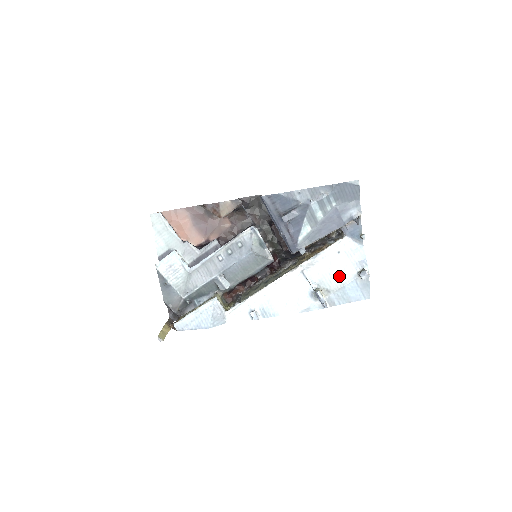
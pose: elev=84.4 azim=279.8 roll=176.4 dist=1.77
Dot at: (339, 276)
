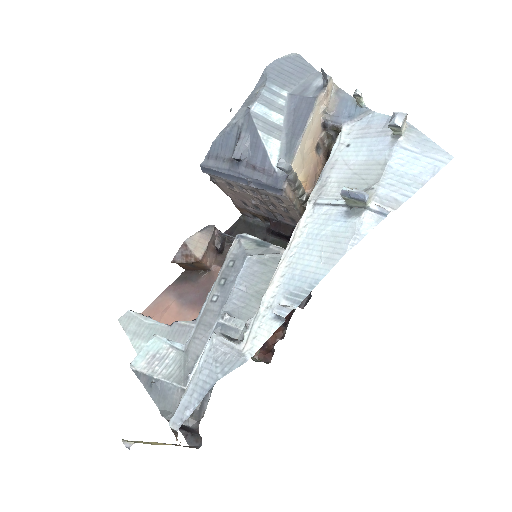
Dot at: (370, 163)
